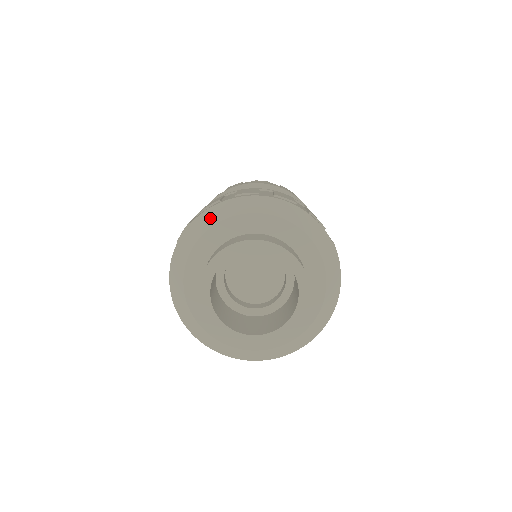
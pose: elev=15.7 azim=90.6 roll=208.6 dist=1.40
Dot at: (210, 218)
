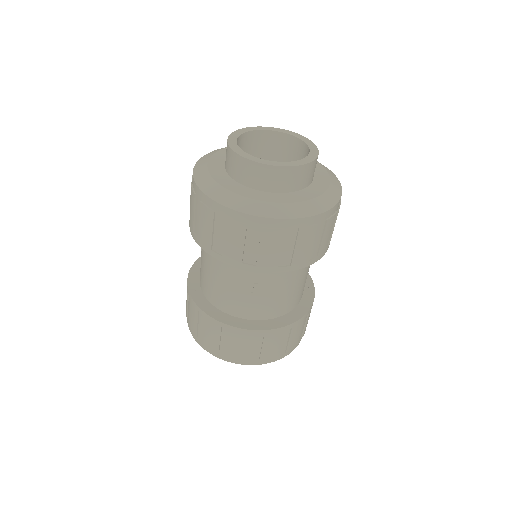
Dot at: occluded
